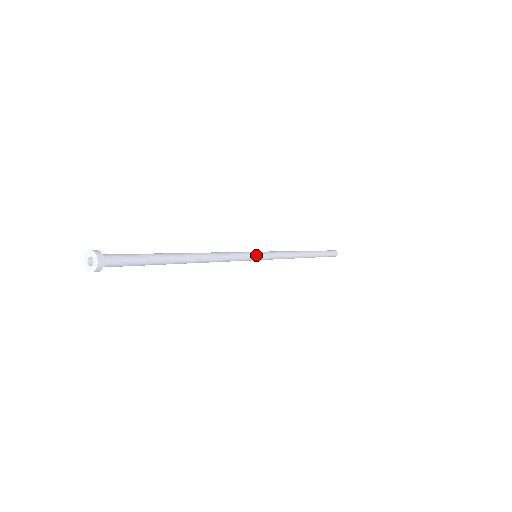
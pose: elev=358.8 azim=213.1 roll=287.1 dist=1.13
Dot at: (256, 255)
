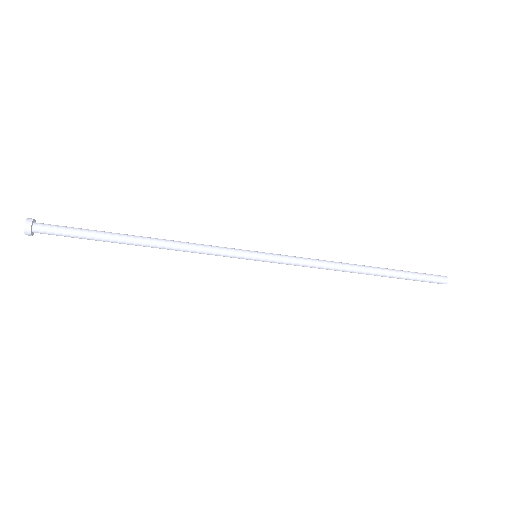
Dot at: (251, 252)
